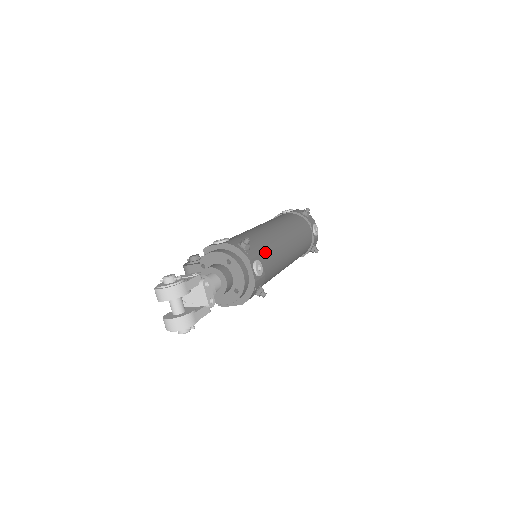
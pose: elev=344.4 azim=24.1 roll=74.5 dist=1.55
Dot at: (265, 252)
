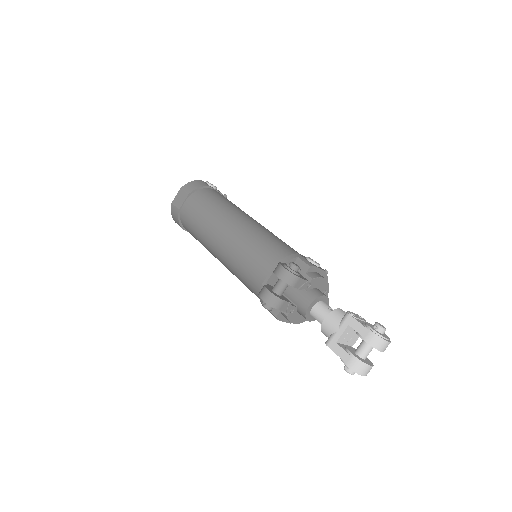
Dot at: occluded
